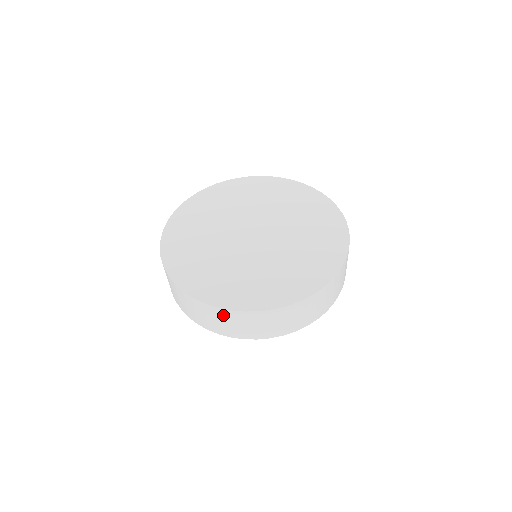
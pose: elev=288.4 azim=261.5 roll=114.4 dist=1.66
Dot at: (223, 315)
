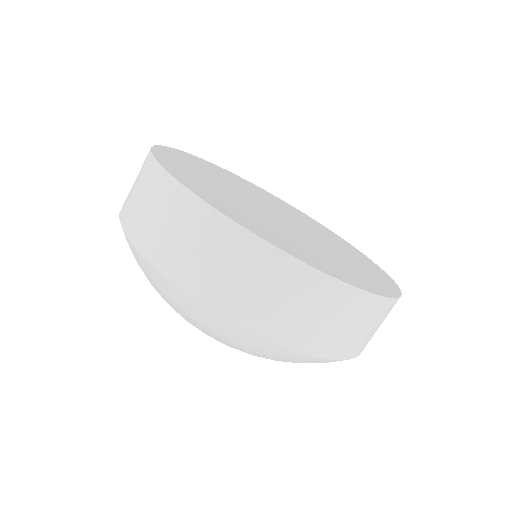
Dot at: (148, 174)
